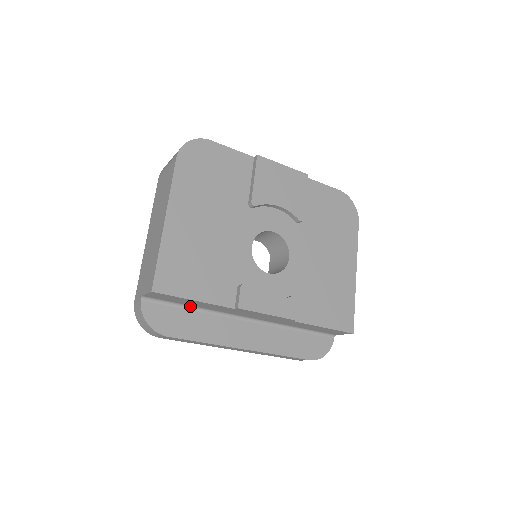
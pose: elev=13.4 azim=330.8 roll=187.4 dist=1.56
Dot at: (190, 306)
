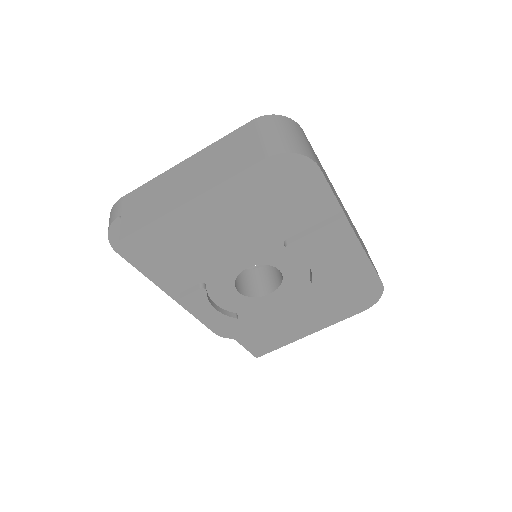
Dot at: occluded
